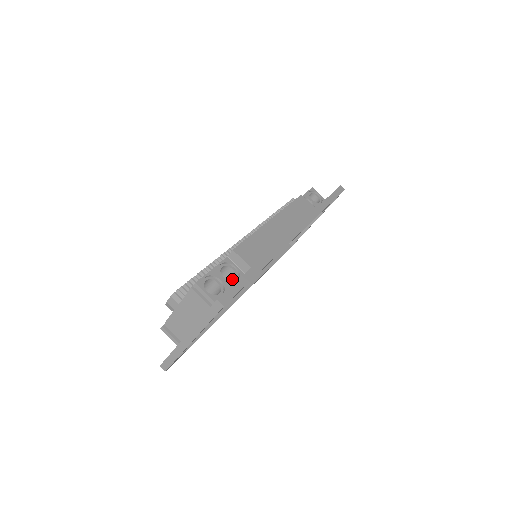
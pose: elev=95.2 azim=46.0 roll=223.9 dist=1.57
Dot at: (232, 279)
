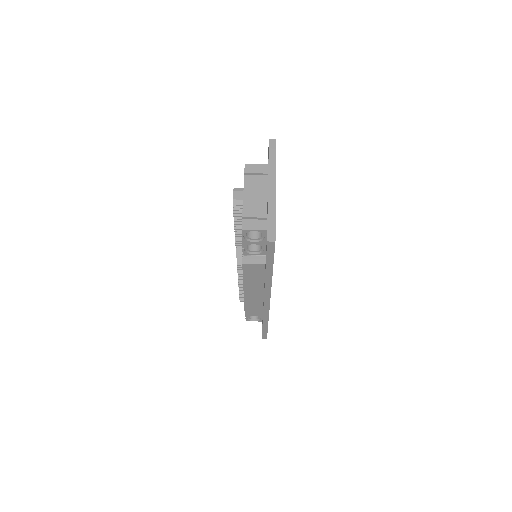
Dot at: occluded
